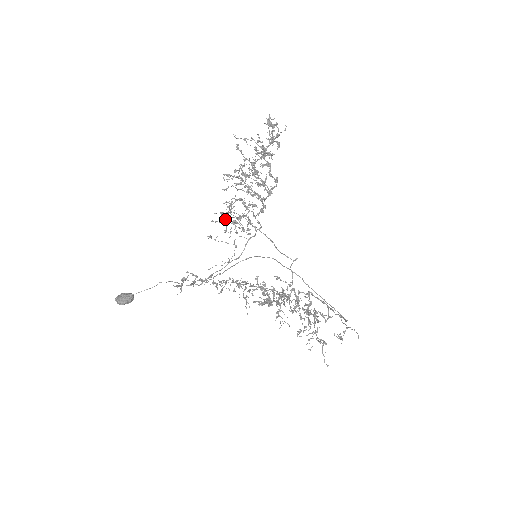
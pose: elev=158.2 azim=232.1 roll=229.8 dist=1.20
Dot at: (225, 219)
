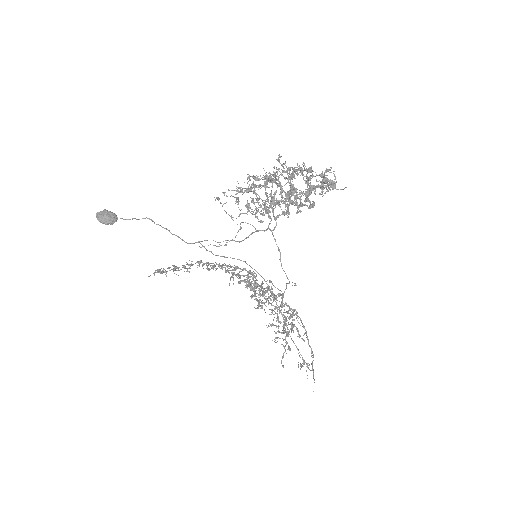
Dot at: occluded
